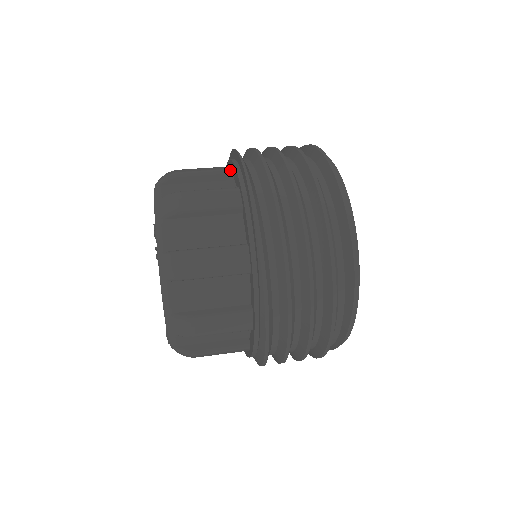
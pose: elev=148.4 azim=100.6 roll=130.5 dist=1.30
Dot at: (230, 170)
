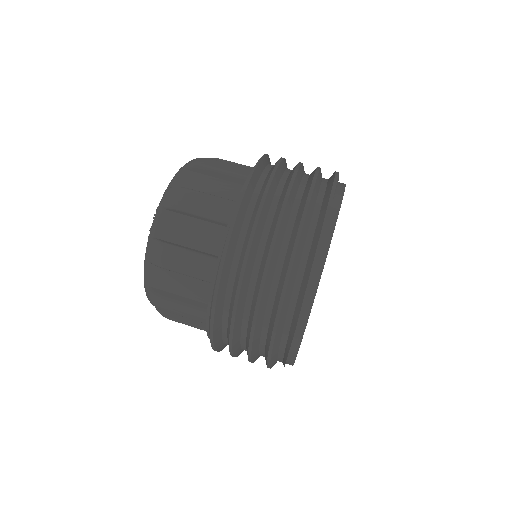
Dot at: occluded
